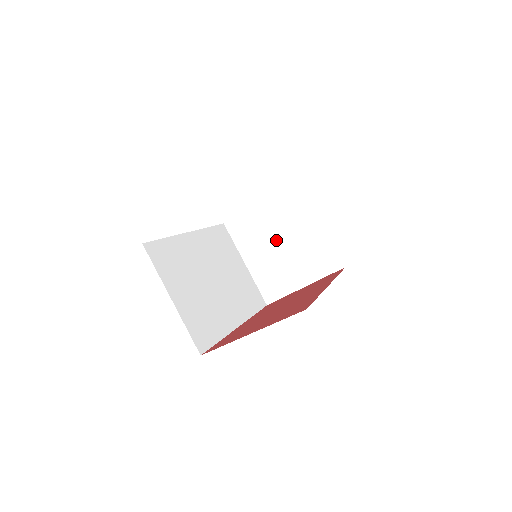
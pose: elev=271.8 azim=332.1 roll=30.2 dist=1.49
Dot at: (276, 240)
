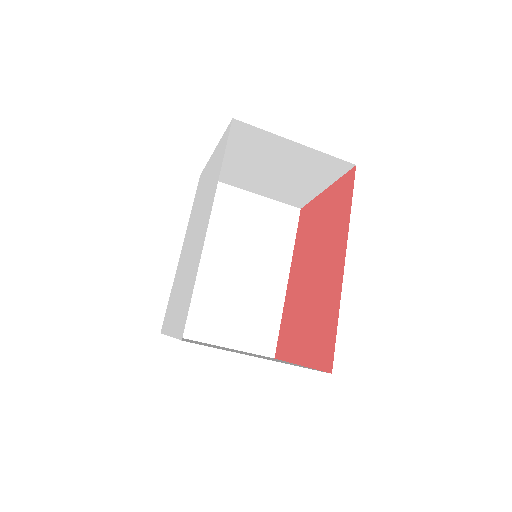
Dot at: (263, 170)
